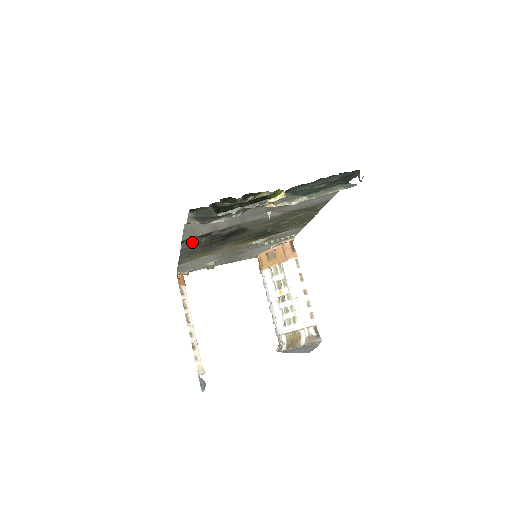
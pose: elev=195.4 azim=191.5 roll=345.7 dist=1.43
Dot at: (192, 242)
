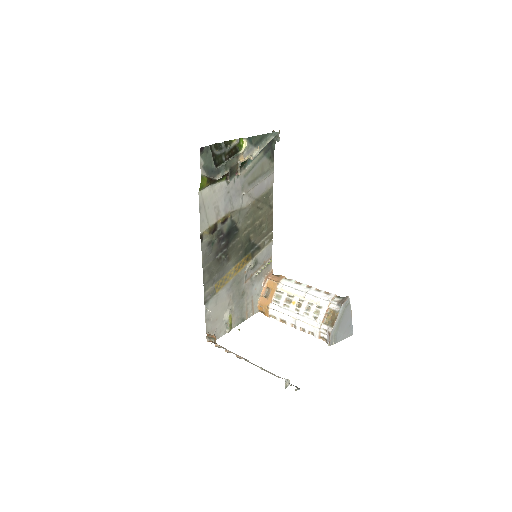
Dot at: (207, 242)
